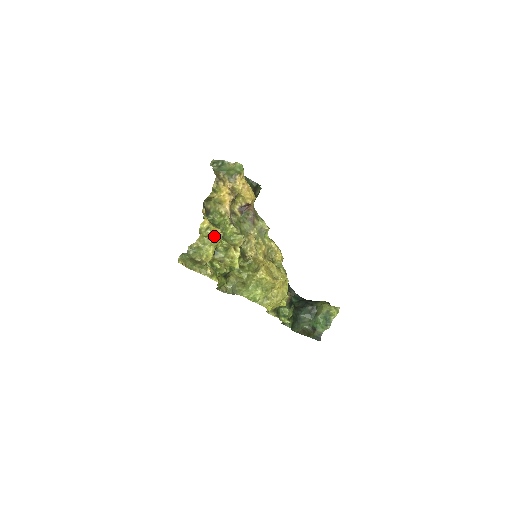
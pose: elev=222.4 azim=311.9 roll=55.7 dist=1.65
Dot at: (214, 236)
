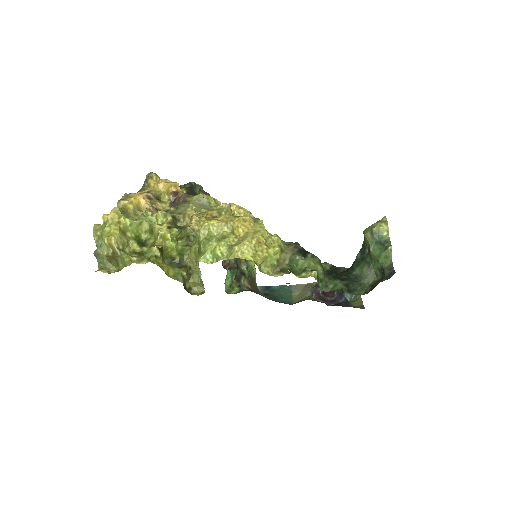
Dot at: (109, 215)
